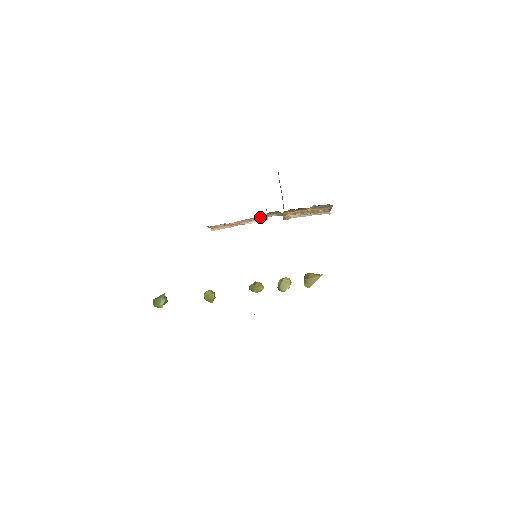
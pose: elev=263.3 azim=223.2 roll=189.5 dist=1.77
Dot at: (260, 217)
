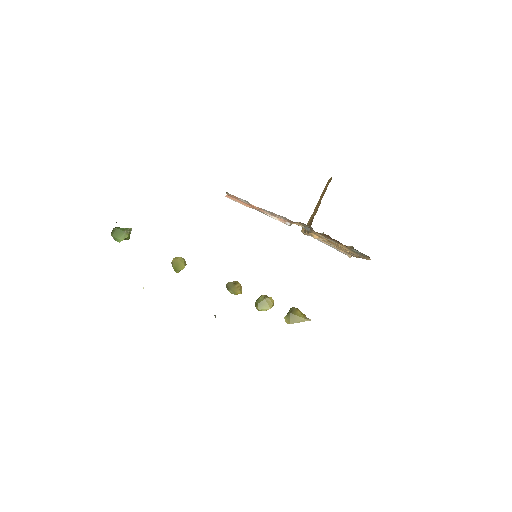
Dot at: occluded
